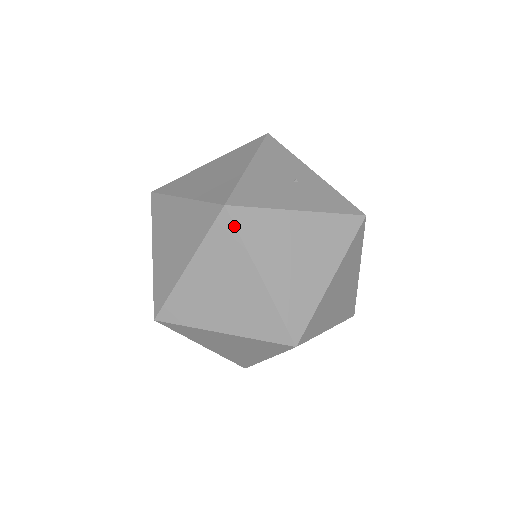
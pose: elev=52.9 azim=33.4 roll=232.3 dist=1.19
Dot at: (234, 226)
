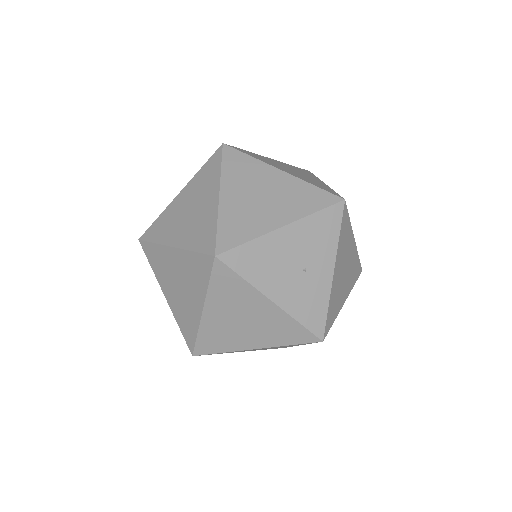
Dot at: (211, 272)
